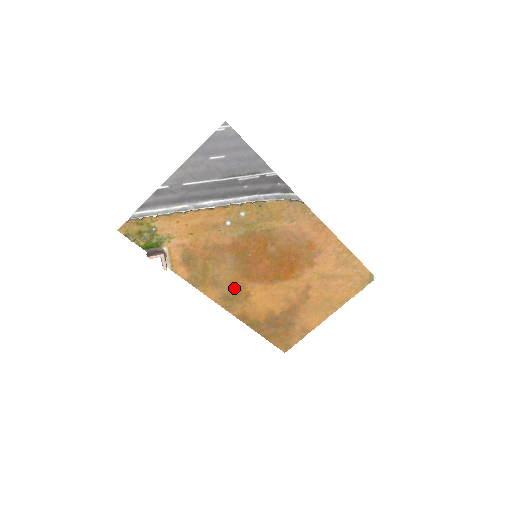
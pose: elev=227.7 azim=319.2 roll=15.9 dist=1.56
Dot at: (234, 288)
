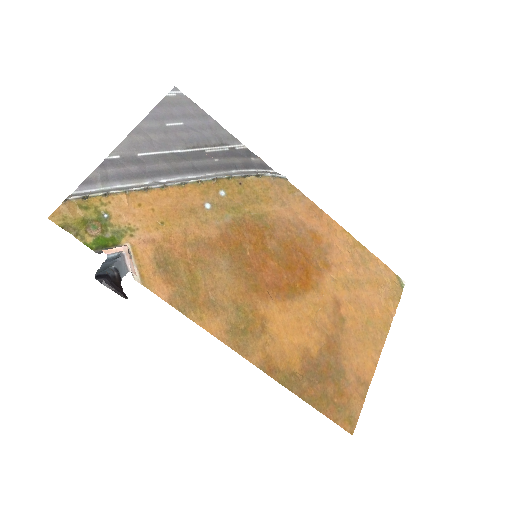
Dot at: (242, 311)
